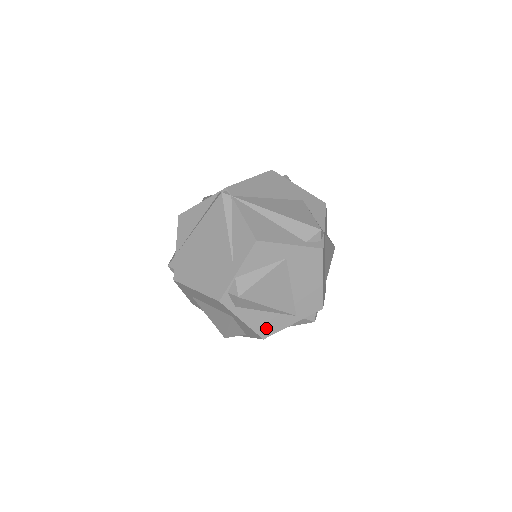
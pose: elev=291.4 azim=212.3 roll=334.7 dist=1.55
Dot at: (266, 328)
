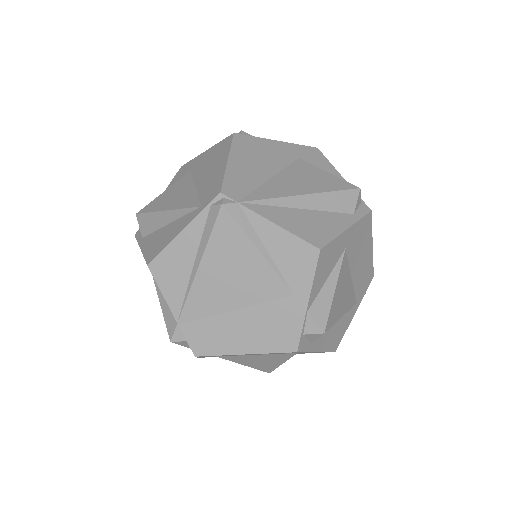
Dot at: (336, 339)
